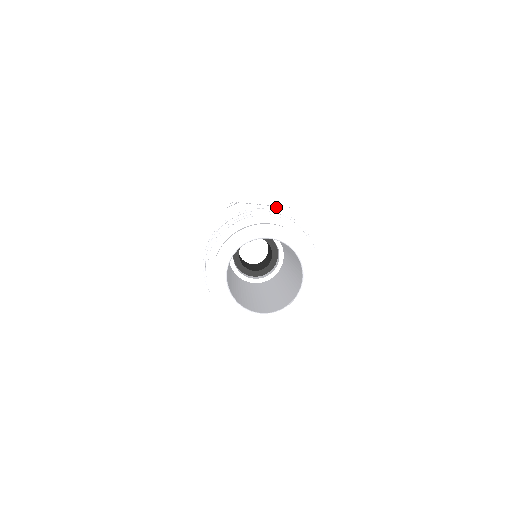
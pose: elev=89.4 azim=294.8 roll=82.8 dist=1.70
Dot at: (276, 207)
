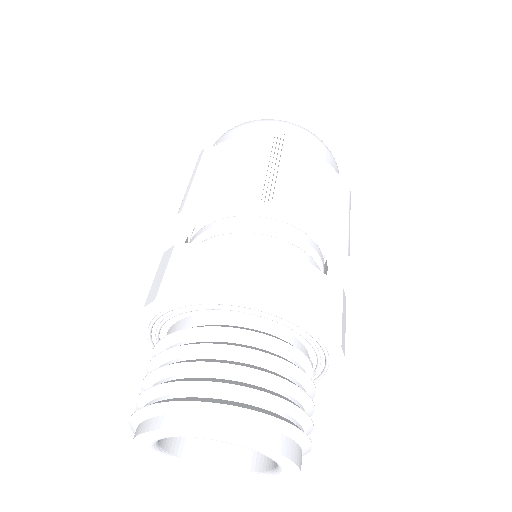
Dot at: (320, 333)
